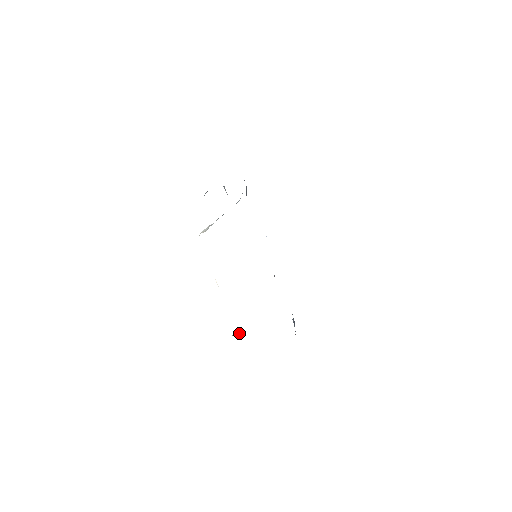
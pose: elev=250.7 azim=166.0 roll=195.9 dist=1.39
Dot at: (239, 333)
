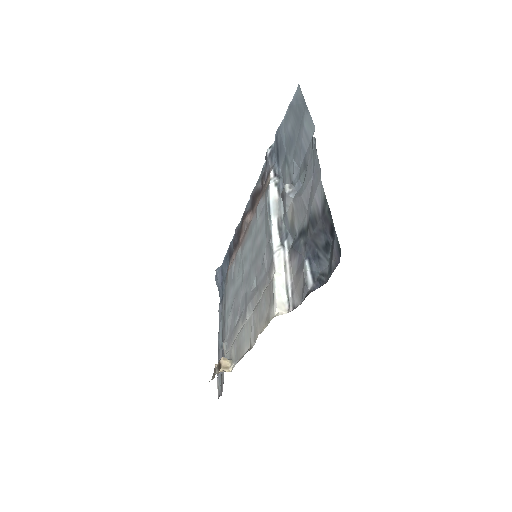
Dot at: (229, 368)
